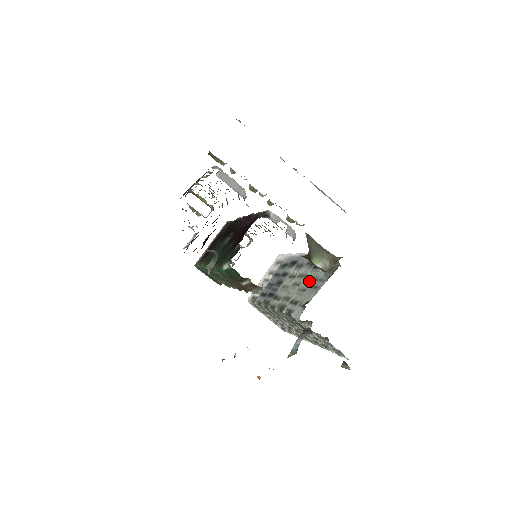
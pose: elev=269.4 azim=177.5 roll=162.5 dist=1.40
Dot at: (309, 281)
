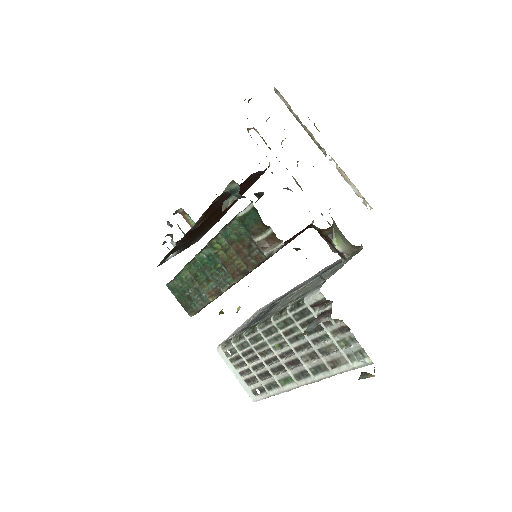
Dot at: occluded
